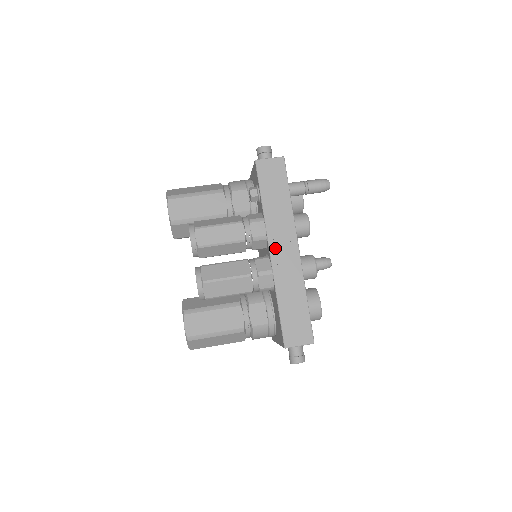
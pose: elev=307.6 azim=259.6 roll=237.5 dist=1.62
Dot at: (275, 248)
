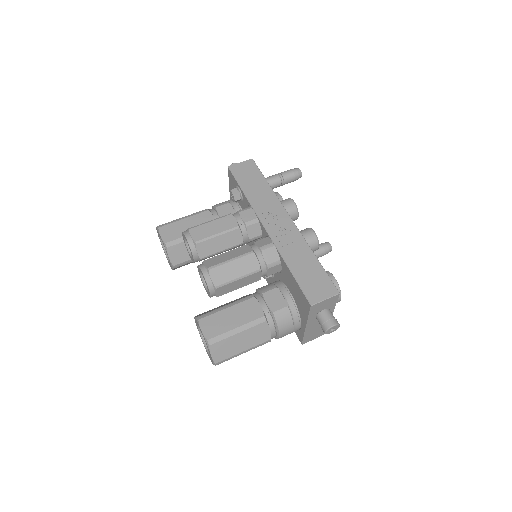
Dot at: (269, 224)
